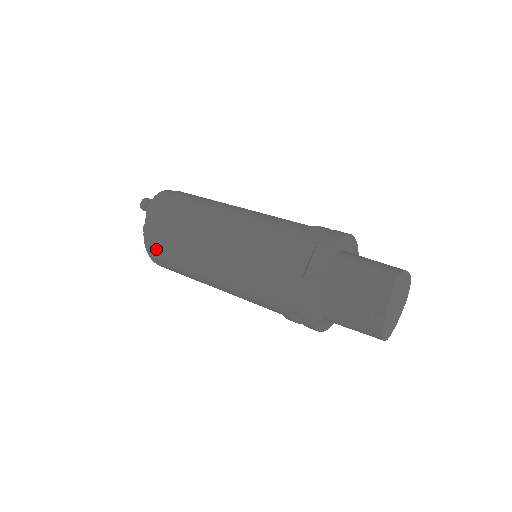
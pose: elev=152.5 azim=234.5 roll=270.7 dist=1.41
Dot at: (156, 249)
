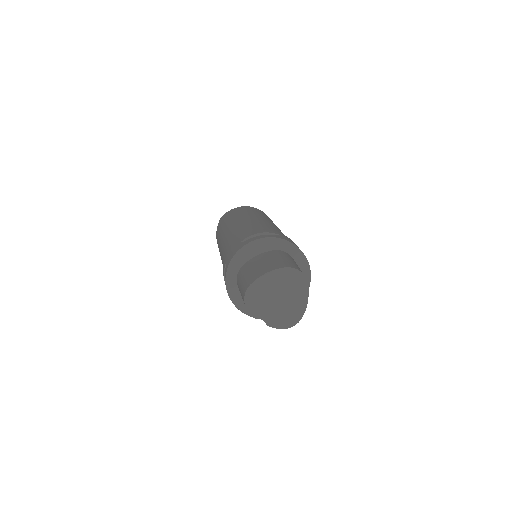
Dot at: occluded
